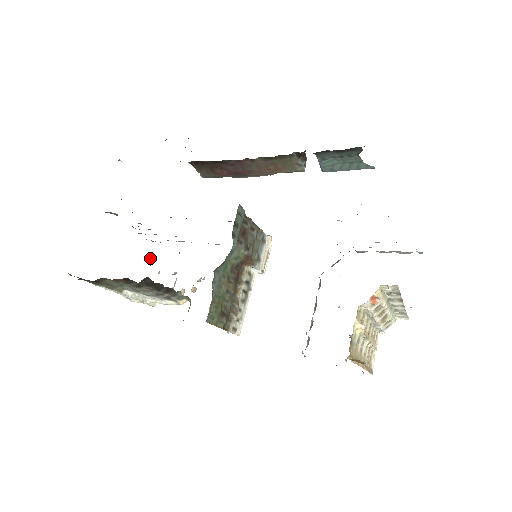
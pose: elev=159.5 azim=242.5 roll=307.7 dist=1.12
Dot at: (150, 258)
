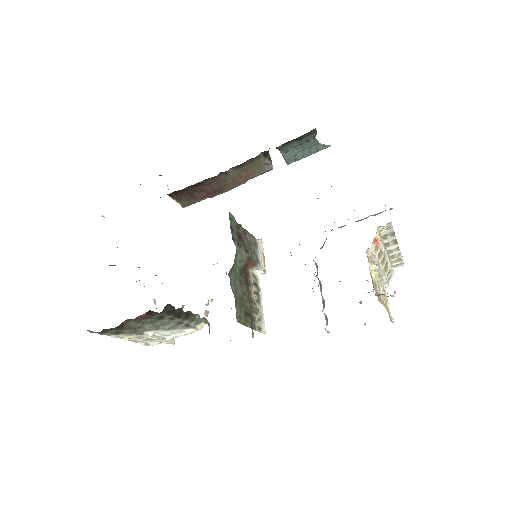
Dot at: (154, 302)
